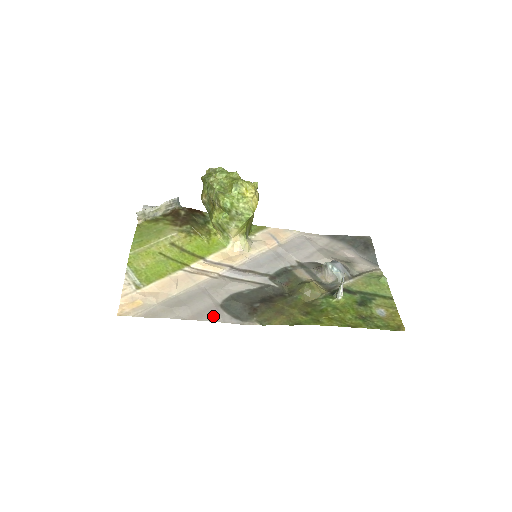
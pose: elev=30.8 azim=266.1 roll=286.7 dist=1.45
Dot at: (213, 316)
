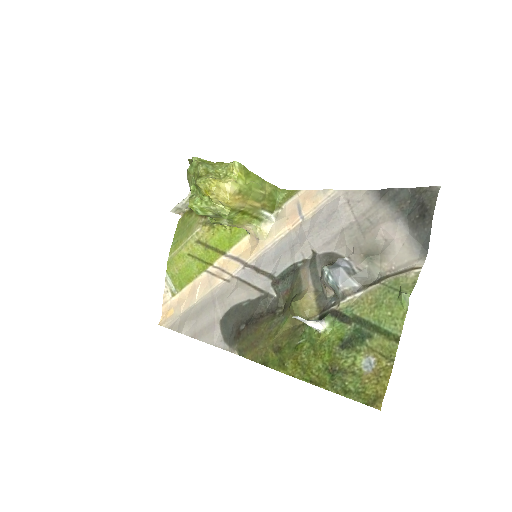
Dot at: (209, 336)
